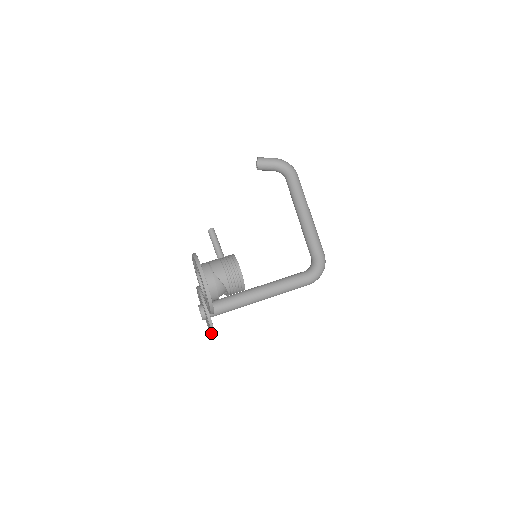
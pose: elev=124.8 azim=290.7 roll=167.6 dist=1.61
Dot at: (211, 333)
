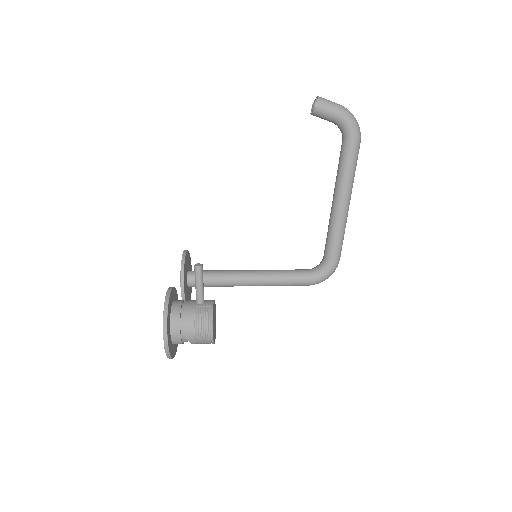
Dot at: occluded
